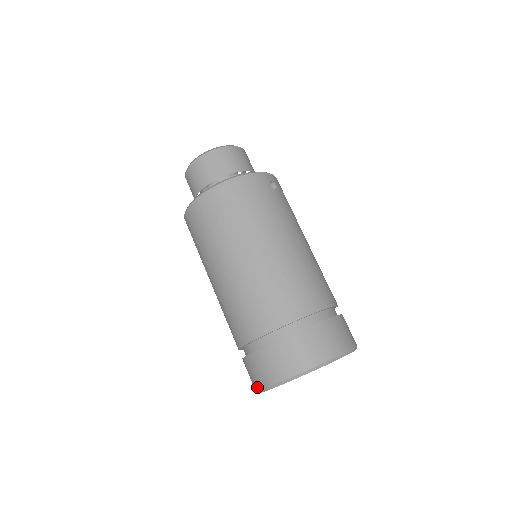
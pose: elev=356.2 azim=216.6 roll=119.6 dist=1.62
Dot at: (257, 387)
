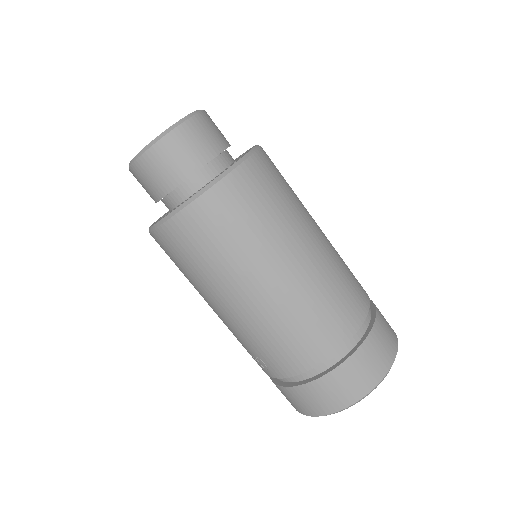
Dot at: (325, 412)
